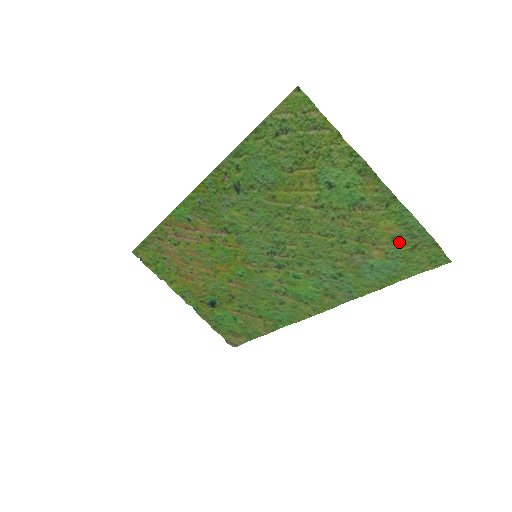
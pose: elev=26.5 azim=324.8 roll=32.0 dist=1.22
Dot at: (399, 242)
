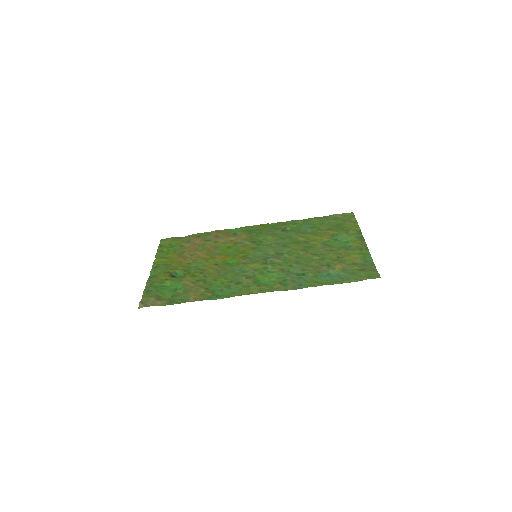
Dot at: (356, 265)
